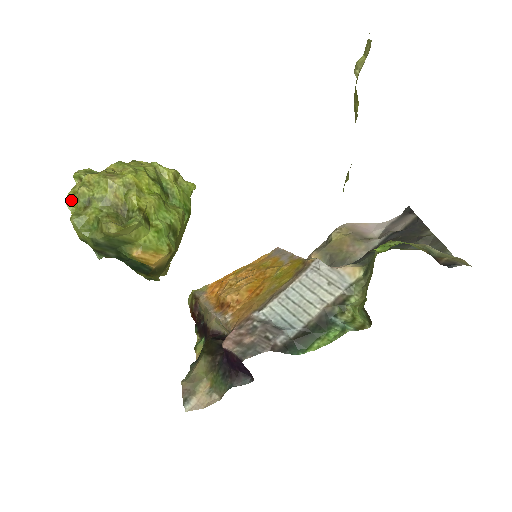
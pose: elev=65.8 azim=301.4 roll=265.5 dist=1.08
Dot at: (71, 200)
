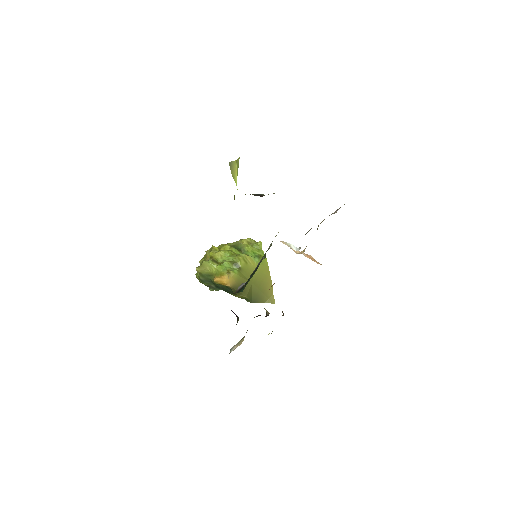
Dot at: occluded
